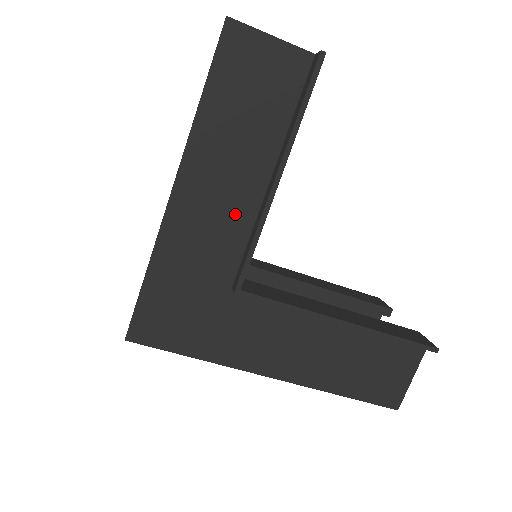
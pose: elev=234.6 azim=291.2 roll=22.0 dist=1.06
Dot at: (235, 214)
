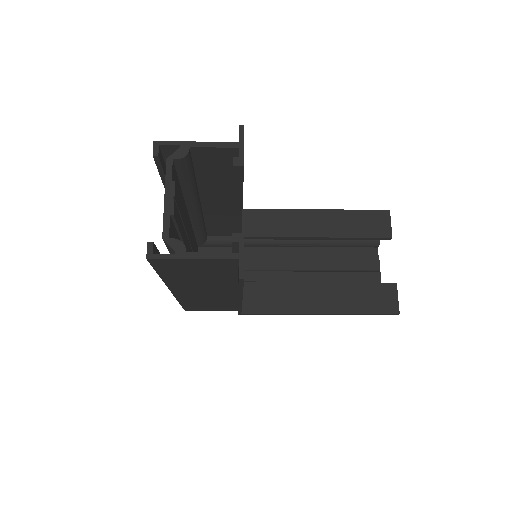
Dot at: (221, 292)
